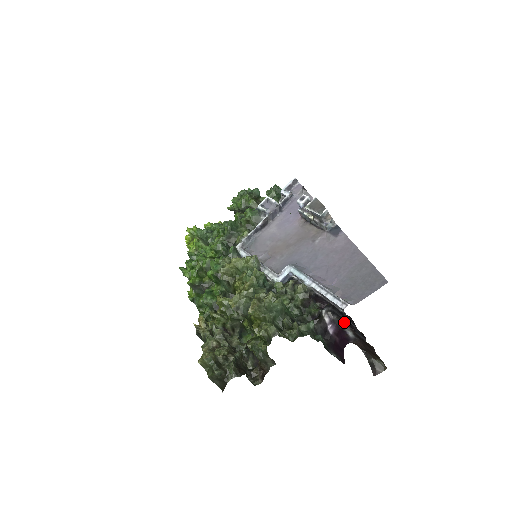
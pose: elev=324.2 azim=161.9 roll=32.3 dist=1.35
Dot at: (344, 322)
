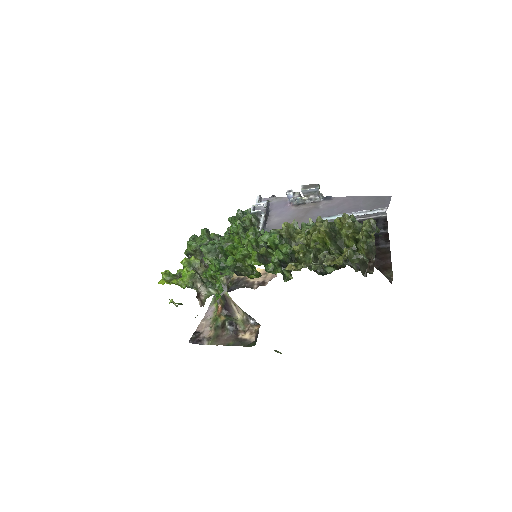
Dot at: occluded
